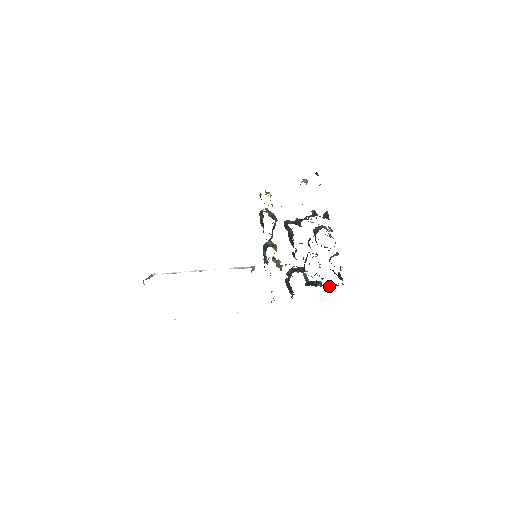
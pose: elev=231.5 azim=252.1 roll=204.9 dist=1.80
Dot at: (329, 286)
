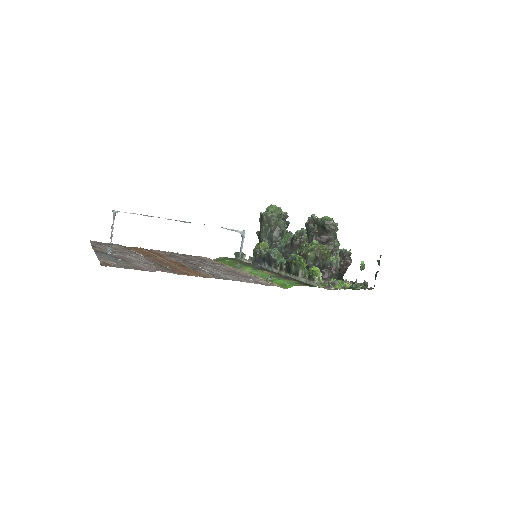
Dot at: occluded
